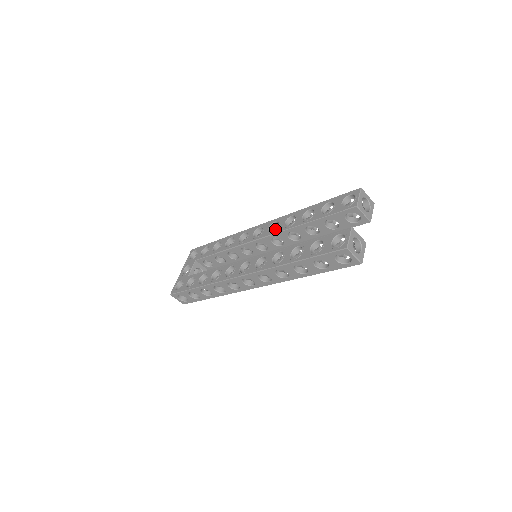
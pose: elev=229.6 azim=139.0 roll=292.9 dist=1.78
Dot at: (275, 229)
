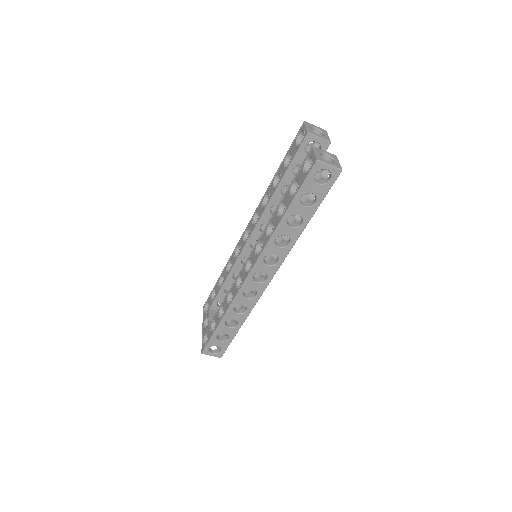
Dot at: (257, 218)
